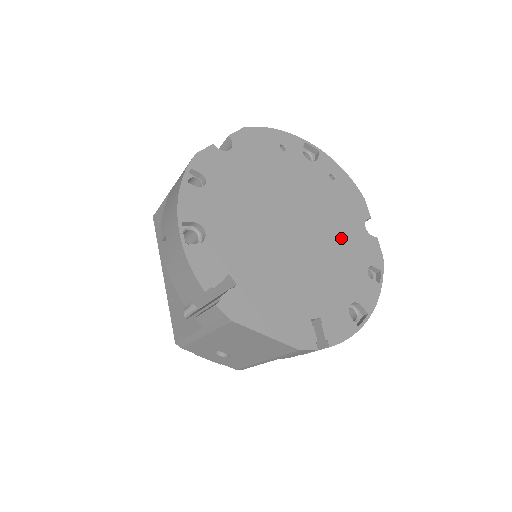
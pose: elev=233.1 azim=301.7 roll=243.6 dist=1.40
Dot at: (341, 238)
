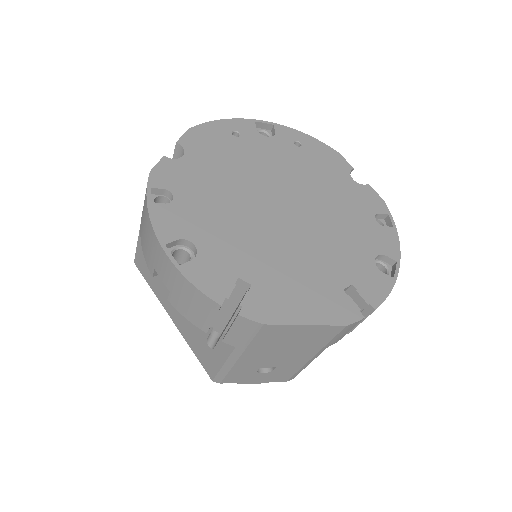
Dot at: (334, 198)
